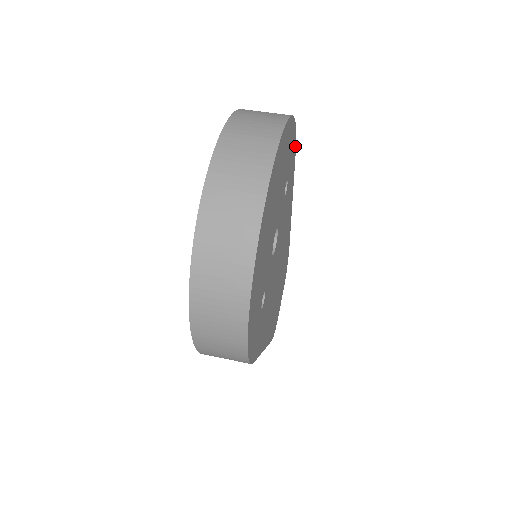
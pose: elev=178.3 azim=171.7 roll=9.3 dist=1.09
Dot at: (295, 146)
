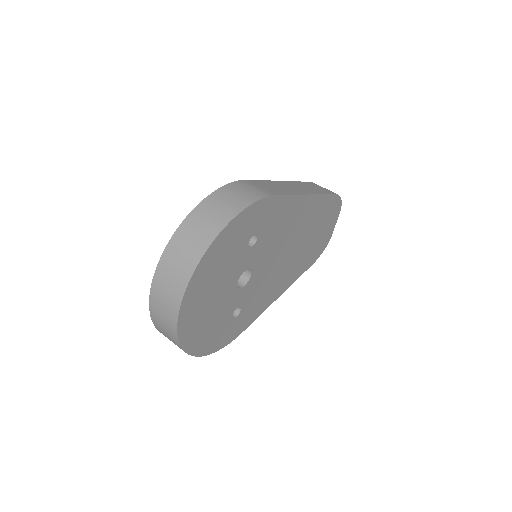
Dot at: (266, 199)
